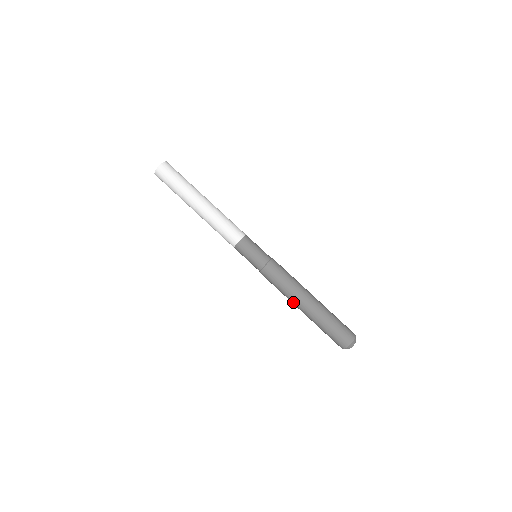
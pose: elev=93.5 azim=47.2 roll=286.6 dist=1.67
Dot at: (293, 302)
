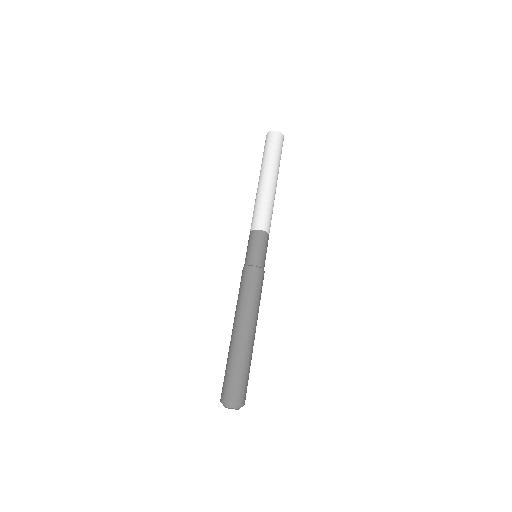
Dot at: occluded
